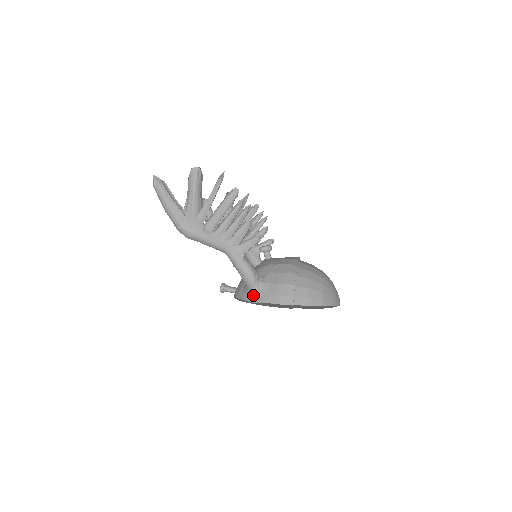
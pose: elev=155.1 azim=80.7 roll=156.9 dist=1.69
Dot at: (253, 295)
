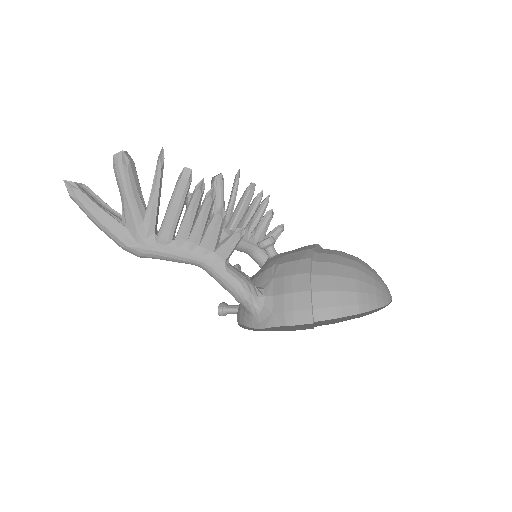
Dot at: (254, 317)
